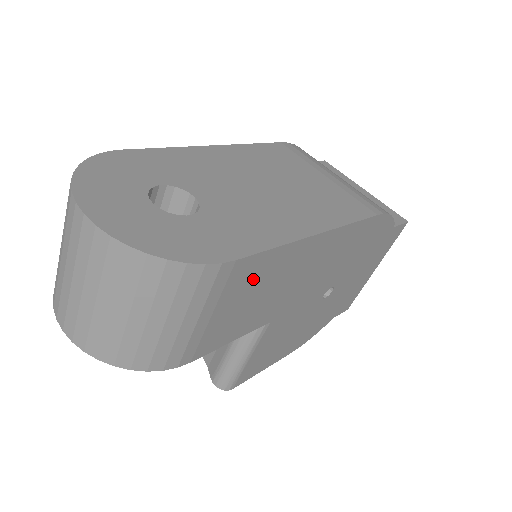
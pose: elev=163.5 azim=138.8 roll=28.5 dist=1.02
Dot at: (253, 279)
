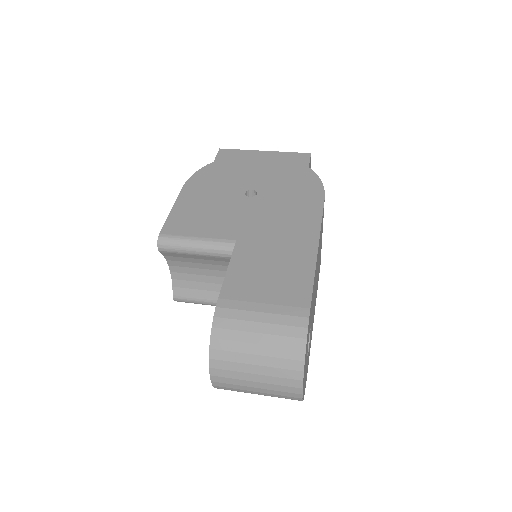
Dot at: occluded
